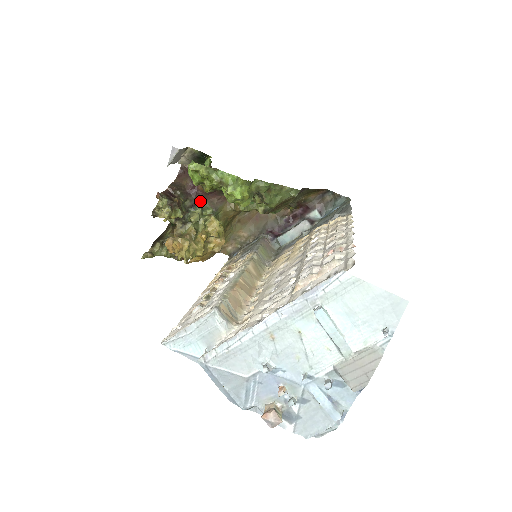
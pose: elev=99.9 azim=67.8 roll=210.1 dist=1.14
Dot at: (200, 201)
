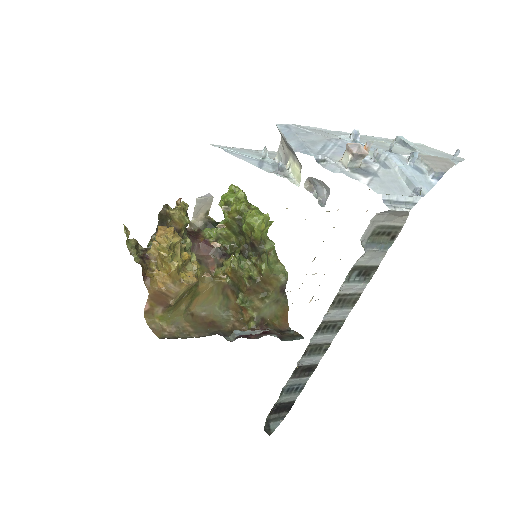
Dot at: (191, 249)
